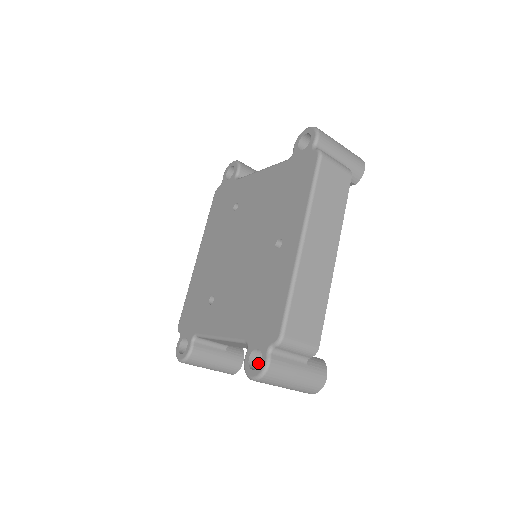
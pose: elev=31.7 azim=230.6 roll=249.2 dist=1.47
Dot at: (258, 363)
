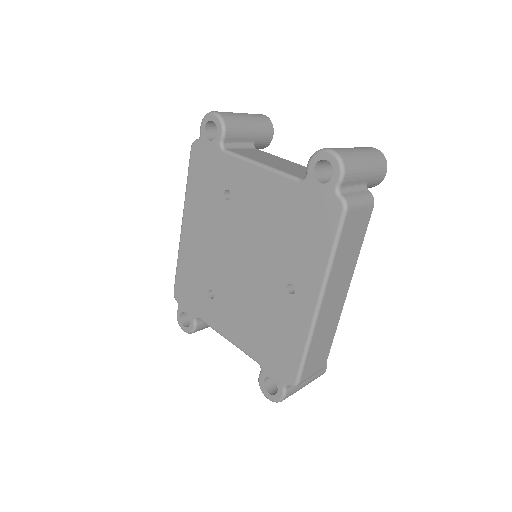
Dot at: (271, 378)
